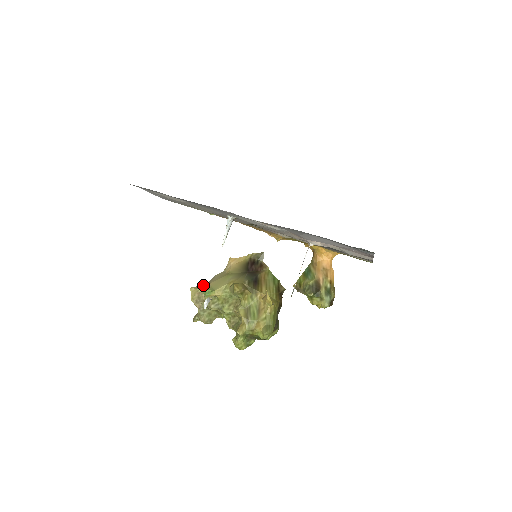
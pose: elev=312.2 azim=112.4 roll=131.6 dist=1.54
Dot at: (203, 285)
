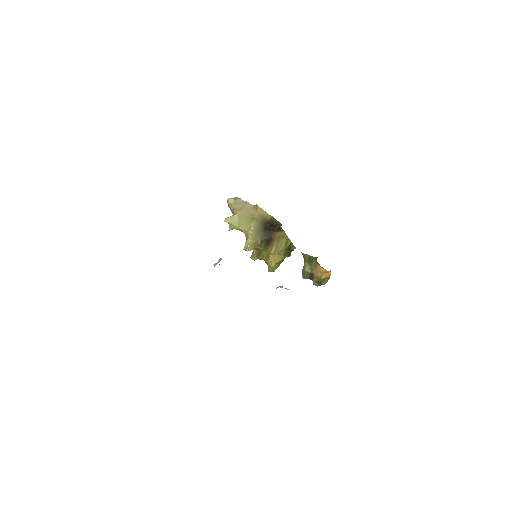
Dot at: (236, 205)
